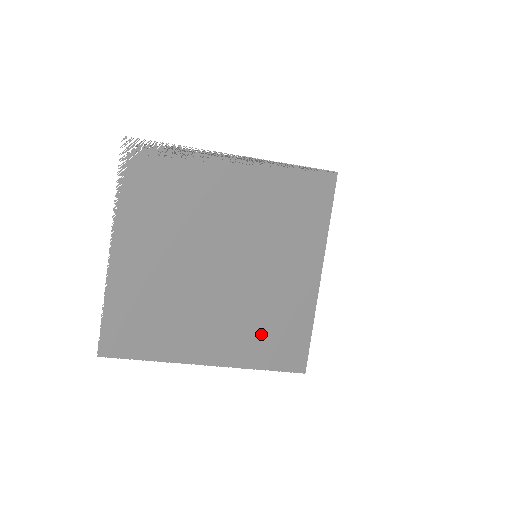
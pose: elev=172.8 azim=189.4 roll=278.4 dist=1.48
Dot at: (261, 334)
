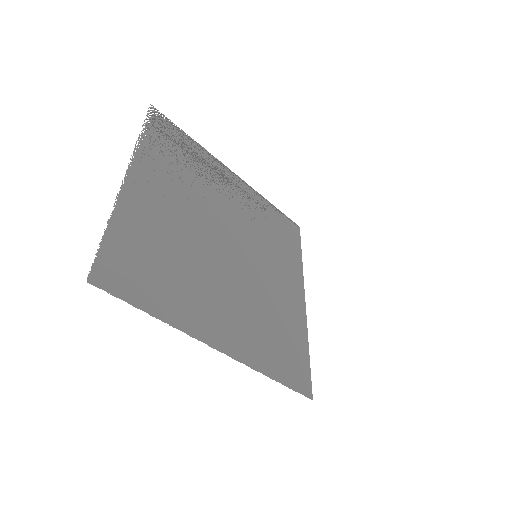
Dot at: (269, 336)
